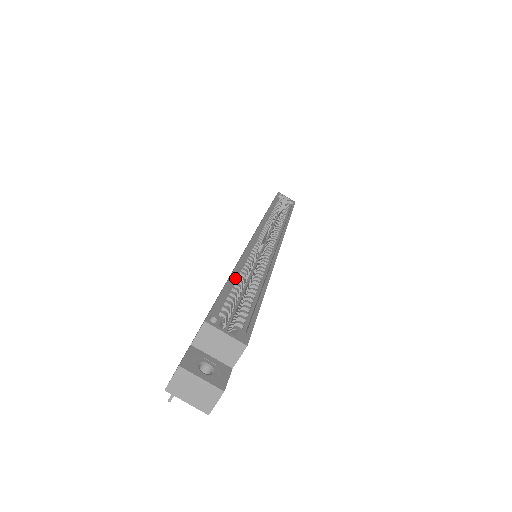
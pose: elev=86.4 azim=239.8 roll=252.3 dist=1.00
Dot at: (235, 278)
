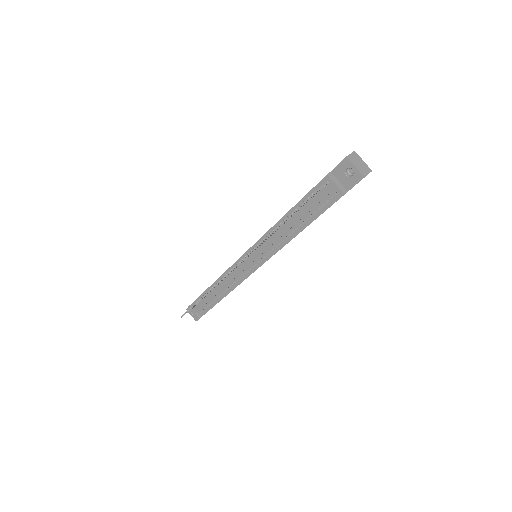
Dot at: occluded
